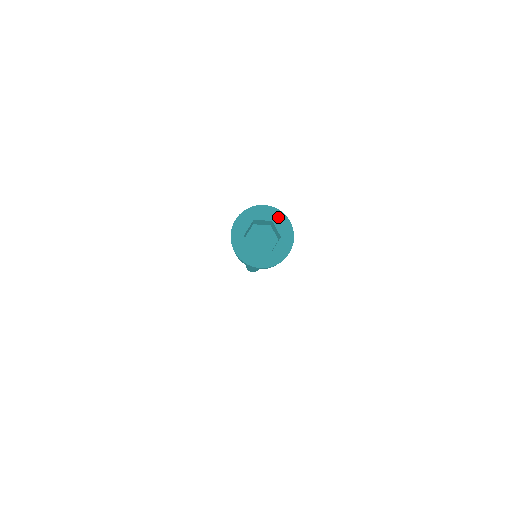
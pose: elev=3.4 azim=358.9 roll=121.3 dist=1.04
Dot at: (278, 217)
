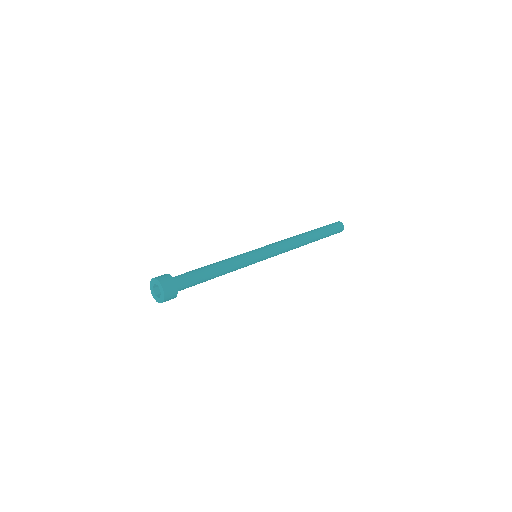
Dot at: (163, 295)
